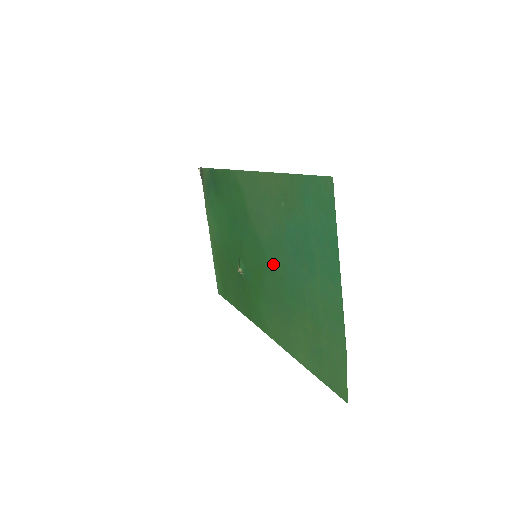
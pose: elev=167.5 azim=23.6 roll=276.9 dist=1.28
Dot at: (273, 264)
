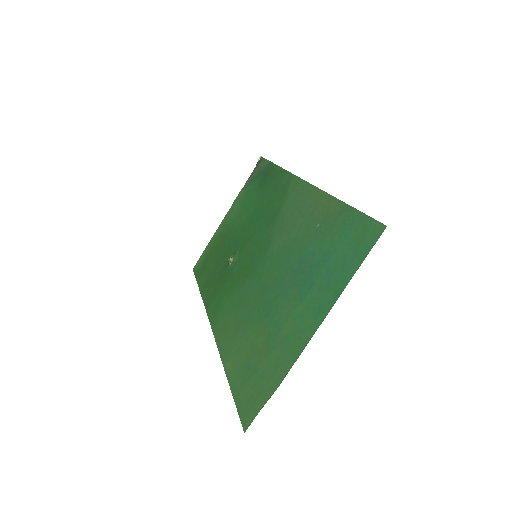
Dot at: (267, 271)
